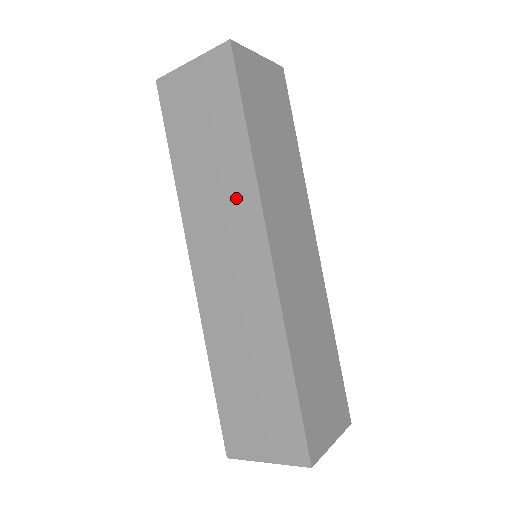
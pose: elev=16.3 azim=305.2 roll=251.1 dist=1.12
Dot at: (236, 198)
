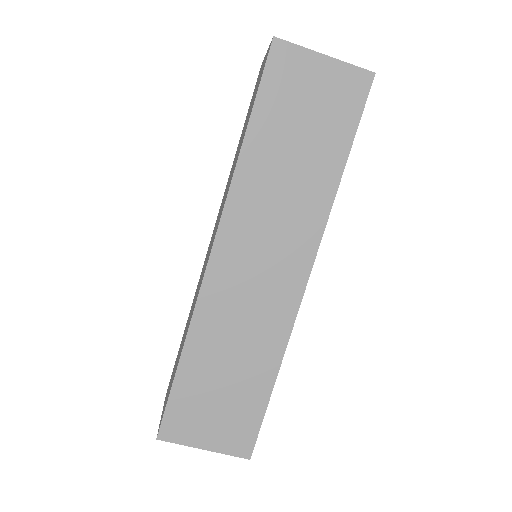
Dot at: (227, 191)
